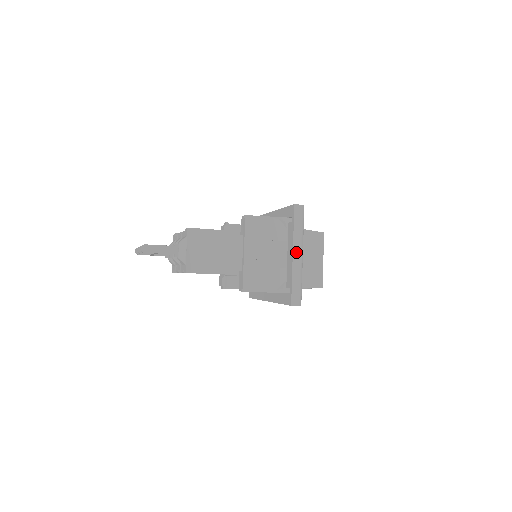
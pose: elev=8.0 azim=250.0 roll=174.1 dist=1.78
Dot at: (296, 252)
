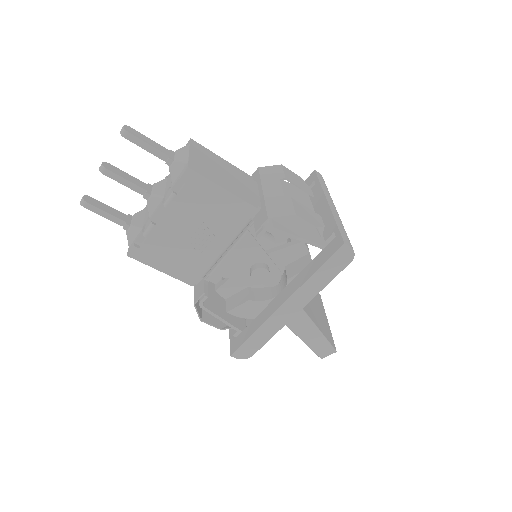
Dot at: (330, 202)
